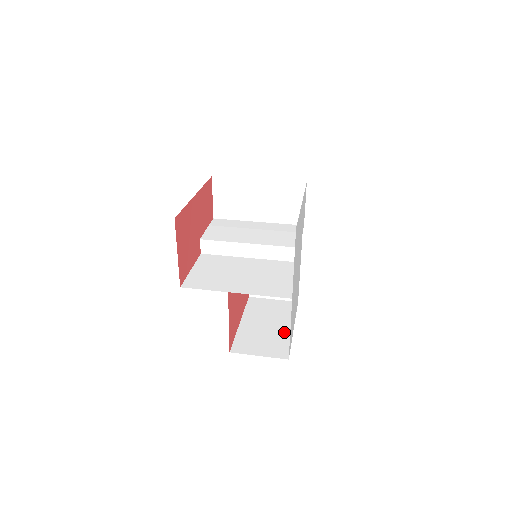
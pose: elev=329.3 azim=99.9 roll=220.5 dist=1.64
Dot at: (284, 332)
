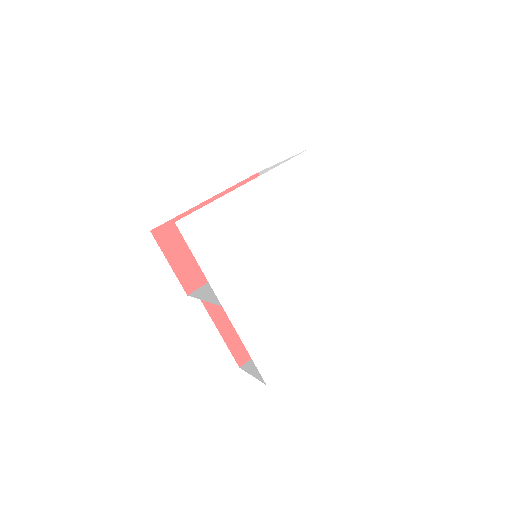
Dot at: occluded
